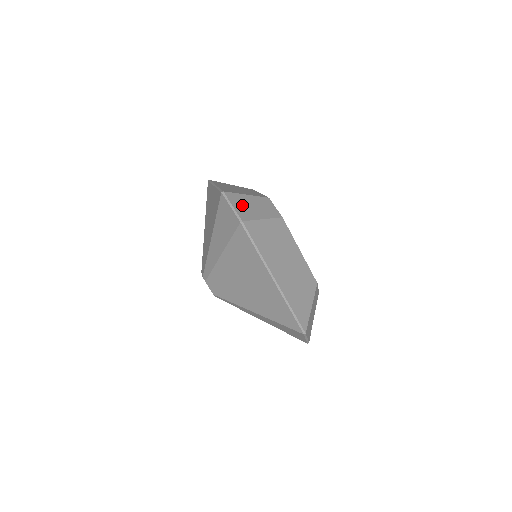
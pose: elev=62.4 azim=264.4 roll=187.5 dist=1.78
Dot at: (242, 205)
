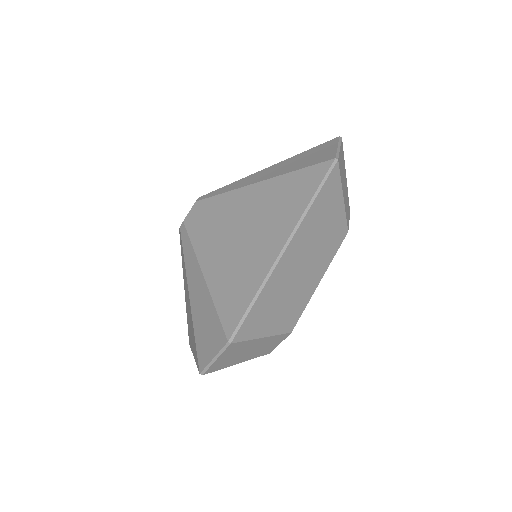
Dot at: (233, 355)
